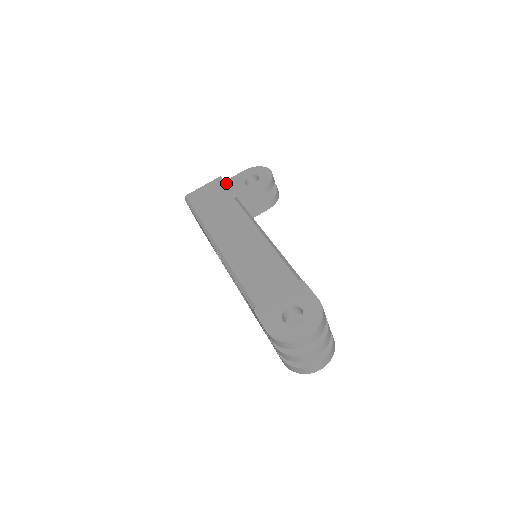
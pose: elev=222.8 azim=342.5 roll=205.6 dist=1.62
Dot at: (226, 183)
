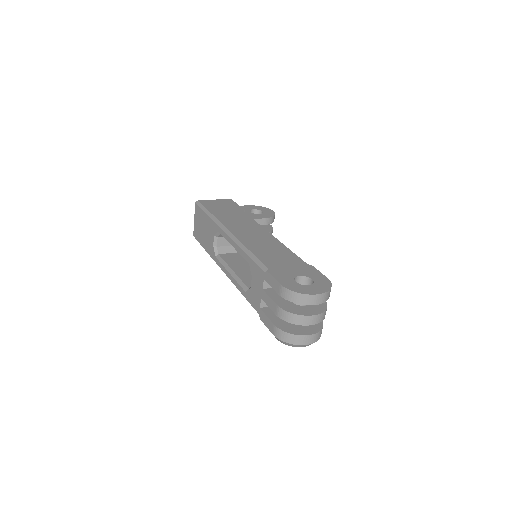
Dot at: occluded
